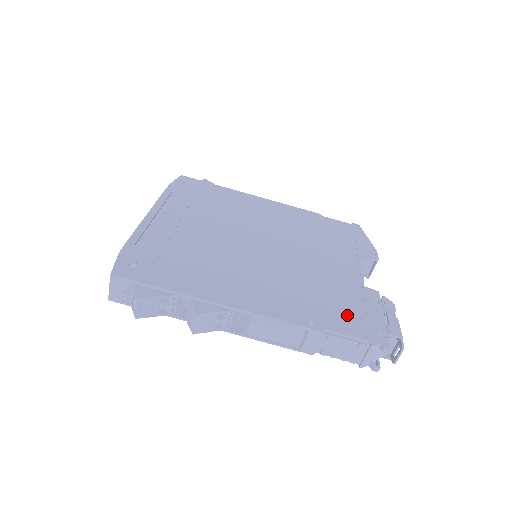
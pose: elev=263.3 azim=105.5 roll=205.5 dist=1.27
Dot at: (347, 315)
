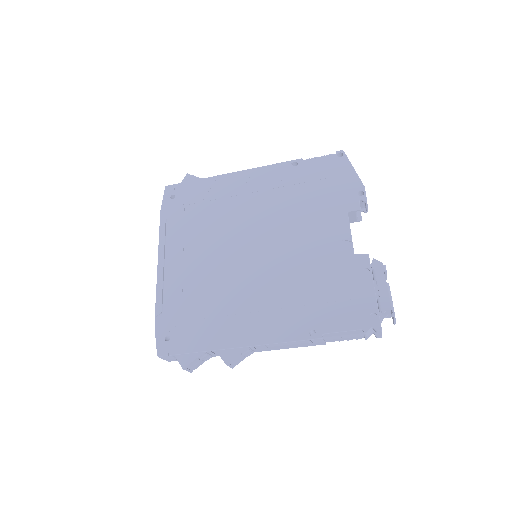
Dot at: (340, 306)
